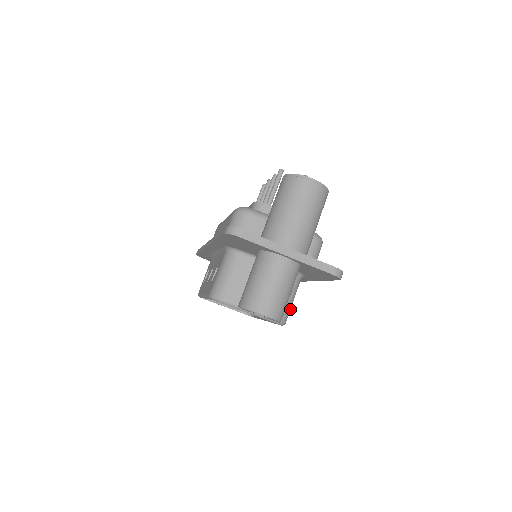
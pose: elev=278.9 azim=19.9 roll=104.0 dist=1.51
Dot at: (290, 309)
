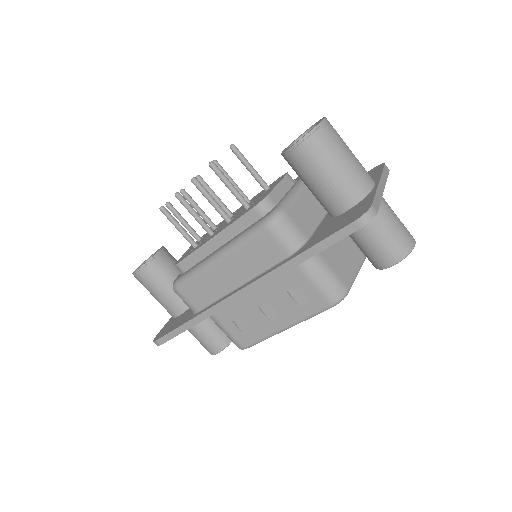
Dot at: occluded
